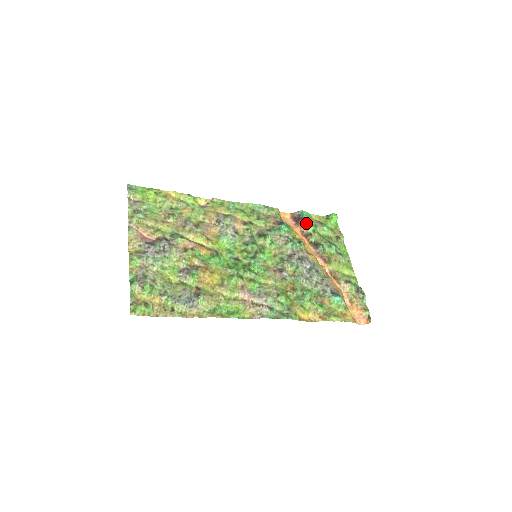
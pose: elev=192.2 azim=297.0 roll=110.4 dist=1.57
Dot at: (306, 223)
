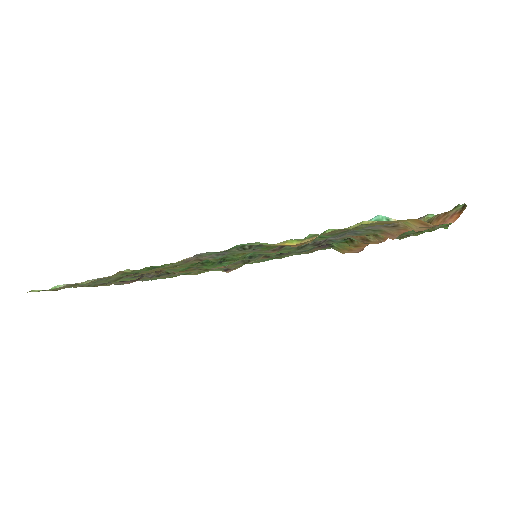
Dot at: occluded
